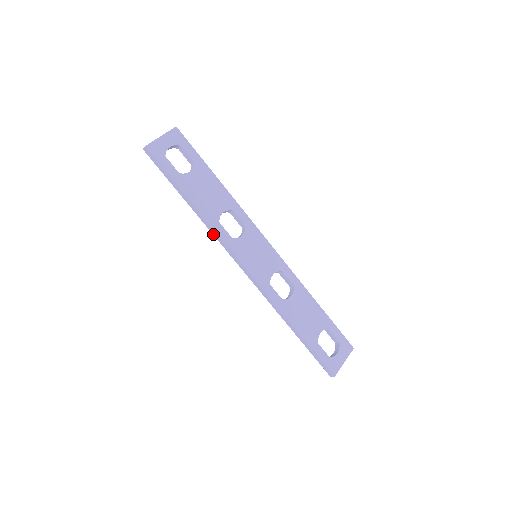
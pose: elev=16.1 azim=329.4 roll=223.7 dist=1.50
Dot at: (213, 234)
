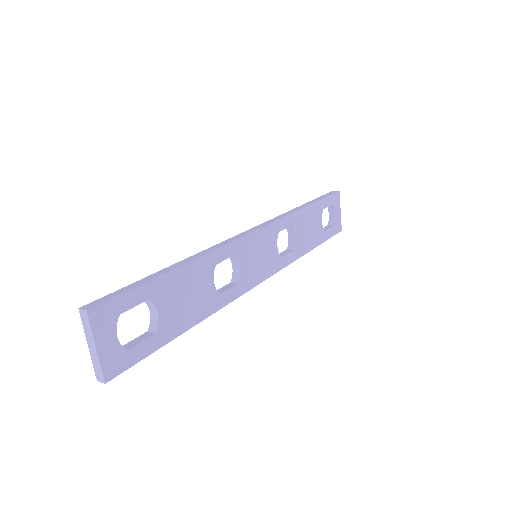
Dot at: occluded
